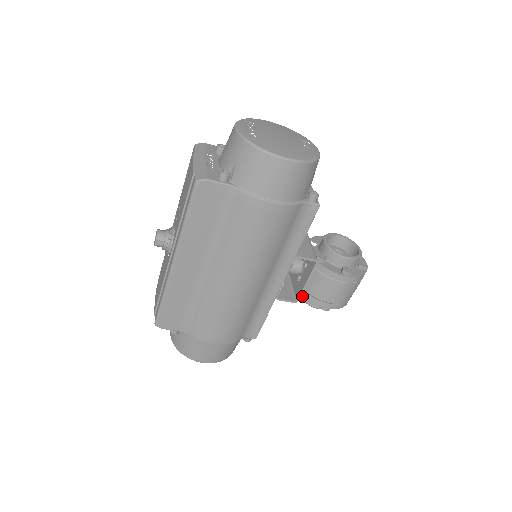
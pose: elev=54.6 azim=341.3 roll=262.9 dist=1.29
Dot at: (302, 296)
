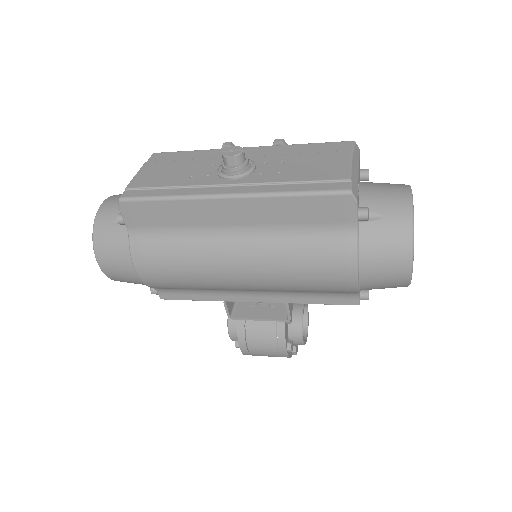
Dot at: occluded
